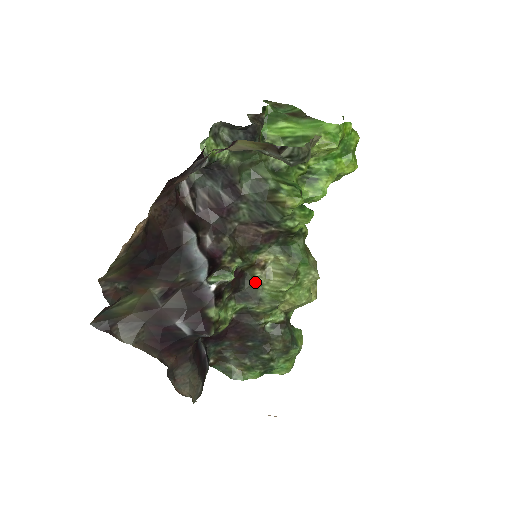
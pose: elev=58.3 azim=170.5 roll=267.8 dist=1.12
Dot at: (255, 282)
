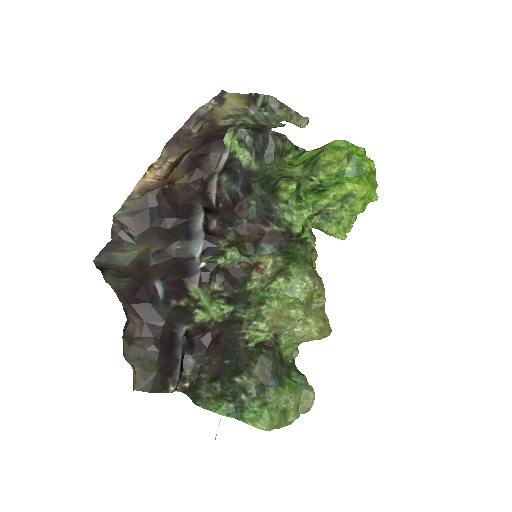
Dot at: (250, 286)
